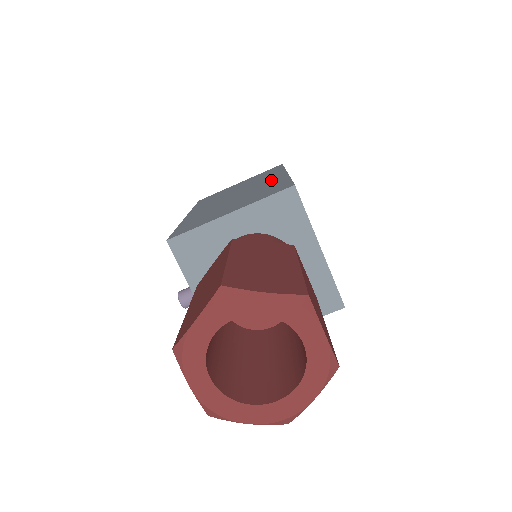
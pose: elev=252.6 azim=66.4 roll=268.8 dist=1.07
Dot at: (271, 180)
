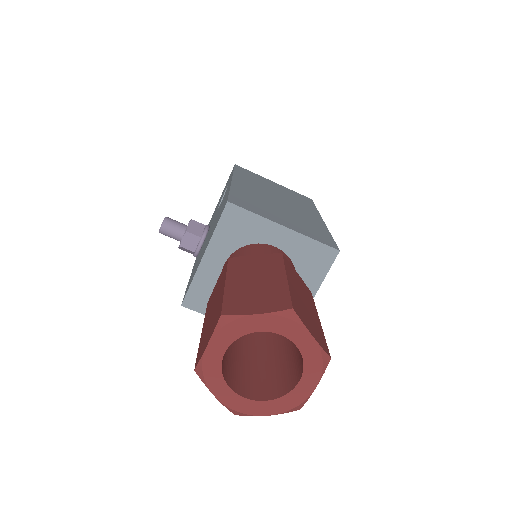
Dot at: (311, 216)
